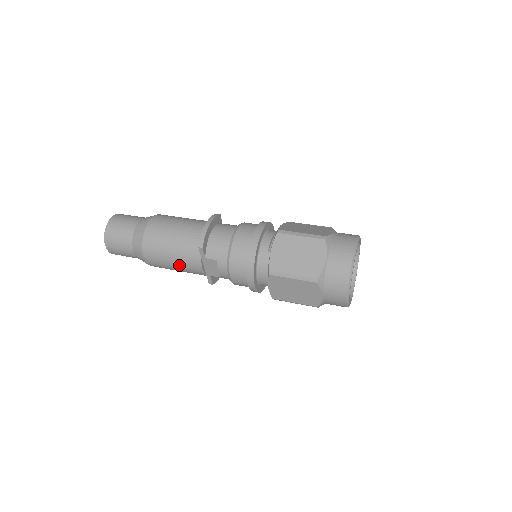
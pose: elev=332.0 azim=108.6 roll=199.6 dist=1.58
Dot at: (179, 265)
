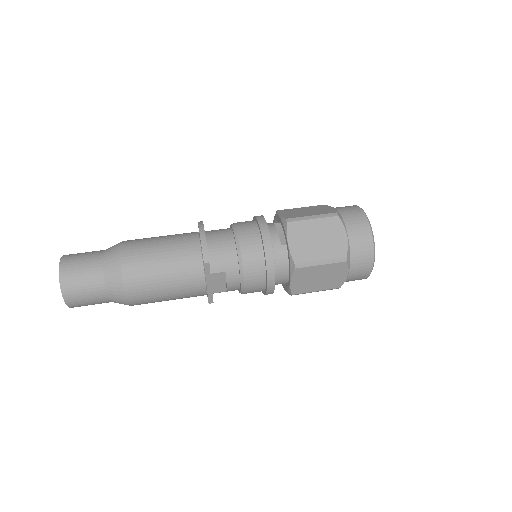
Dot at: (176, 292)
